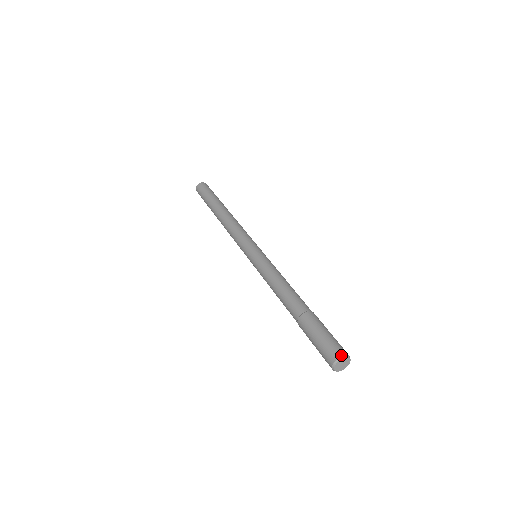
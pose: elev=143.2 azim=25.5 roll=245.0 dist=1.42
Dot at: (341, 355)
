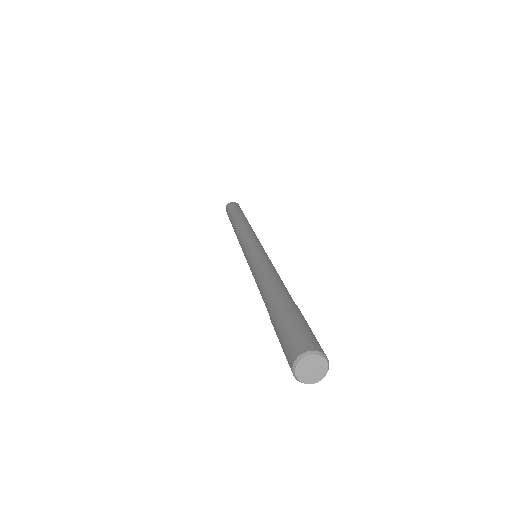
Dot at: occluded
